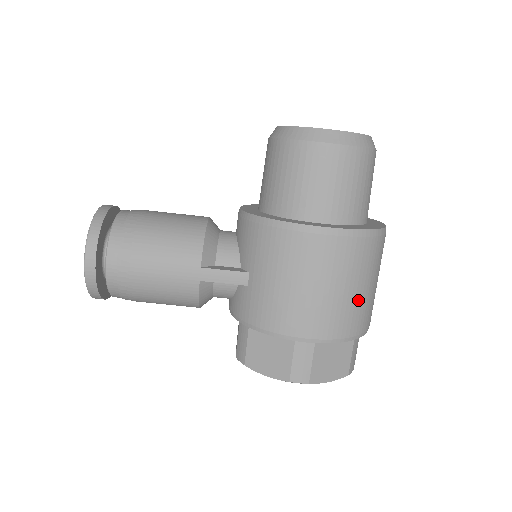
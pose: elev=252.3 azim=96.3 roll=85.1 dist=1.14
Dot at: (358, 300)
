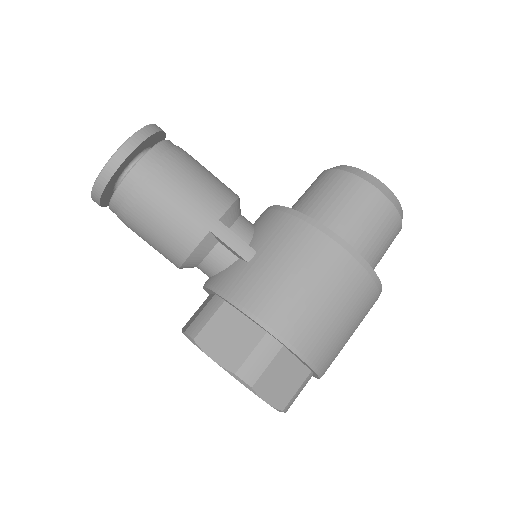
Dot at: (338, 332)
